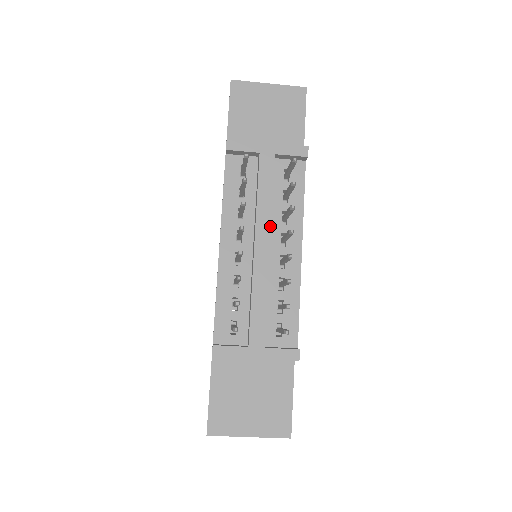
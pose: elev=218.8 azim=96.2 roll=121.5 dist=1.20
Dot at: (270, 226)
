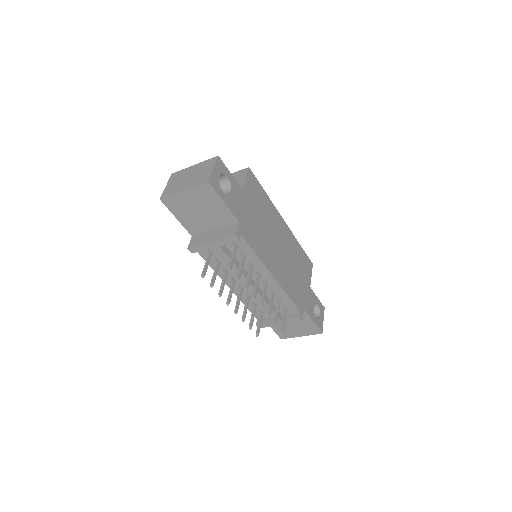
Dot at: (245, 278)
